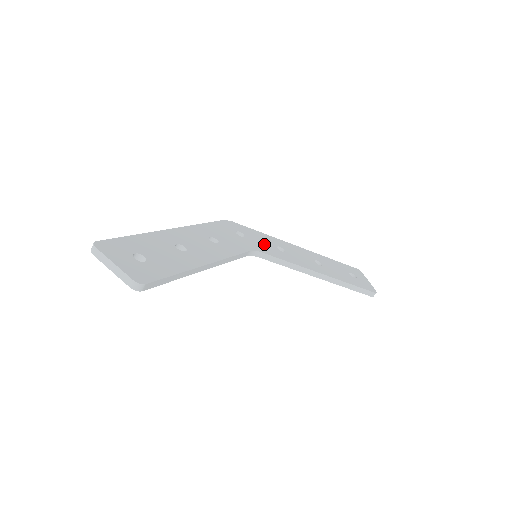
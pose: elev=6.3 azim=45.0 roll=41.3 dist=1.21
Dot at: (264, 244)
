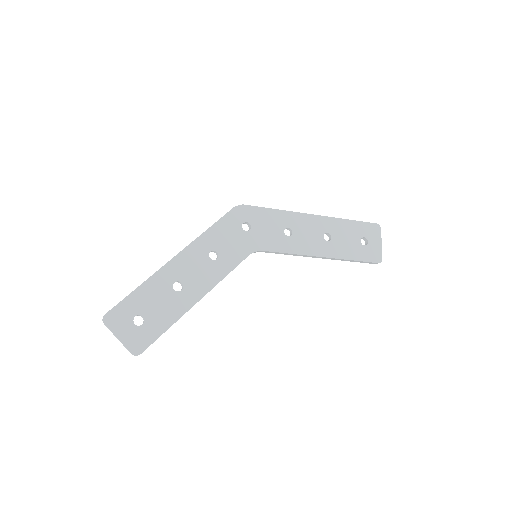
Dot at: (270, 233)
